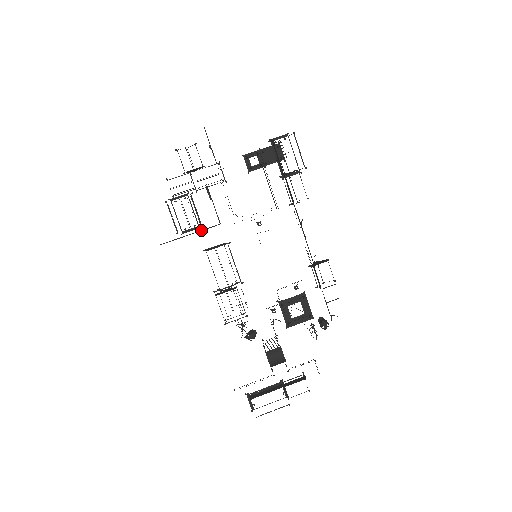
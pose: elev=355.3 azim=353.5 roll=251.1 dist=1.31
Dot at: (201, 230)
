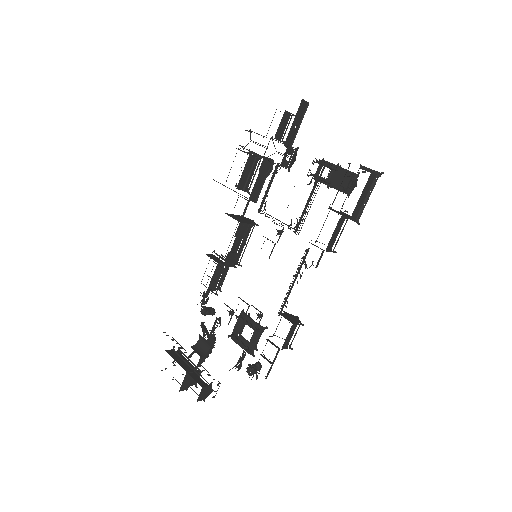
Dot at: occluded
